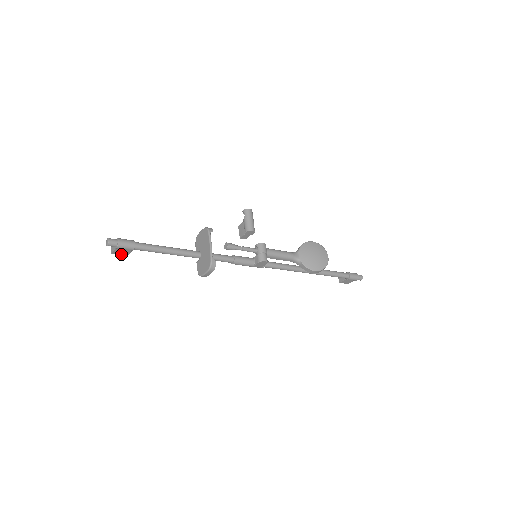
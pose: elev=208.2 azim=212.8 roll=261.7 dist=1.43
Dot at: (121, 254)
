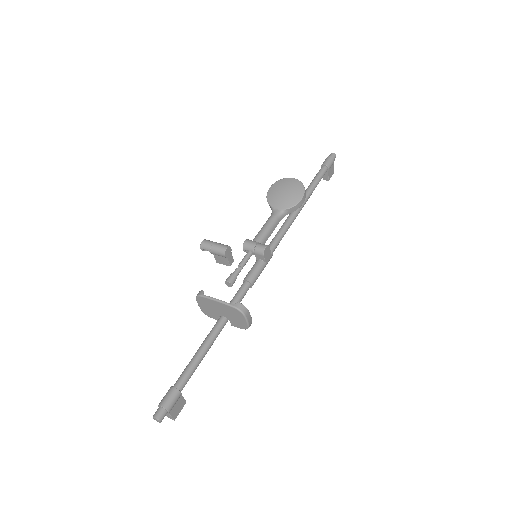
Dot at: (180, 409)
